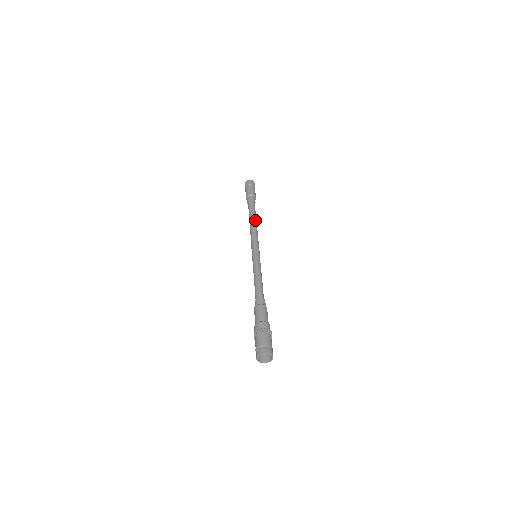
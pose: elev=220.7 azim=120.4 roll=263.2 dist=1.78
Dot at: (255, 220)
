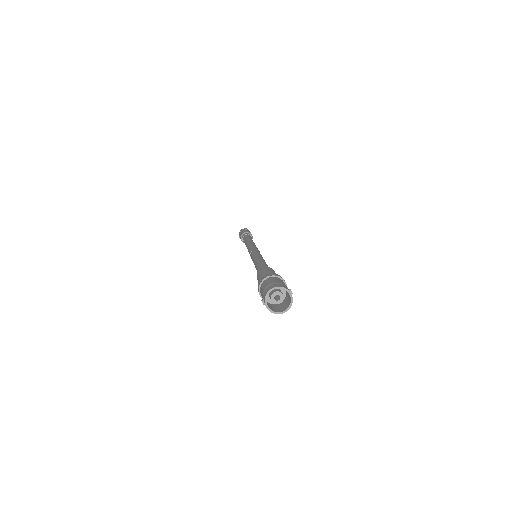
Dot at: (249, 241)
